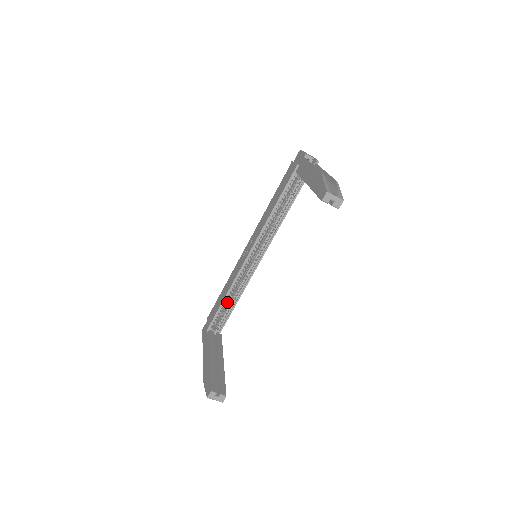
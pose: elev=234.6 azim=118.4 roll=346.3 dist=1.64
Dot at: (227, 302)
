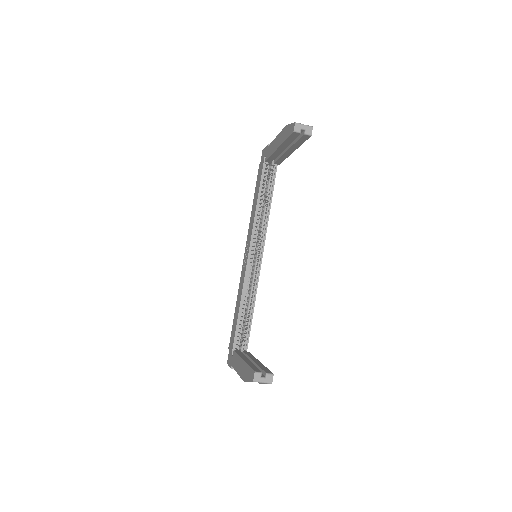
Dot at: (243, 319)
